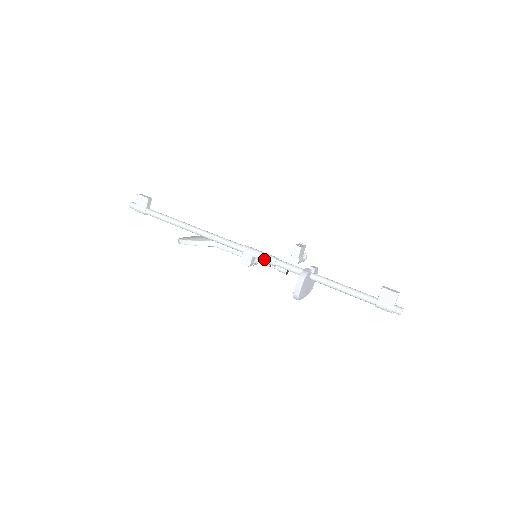
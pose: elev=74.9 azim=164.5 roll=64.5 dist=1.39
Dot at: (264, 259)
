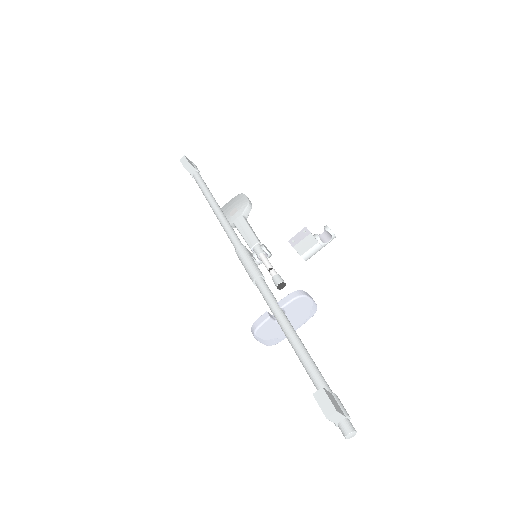
Dot at: occluded
